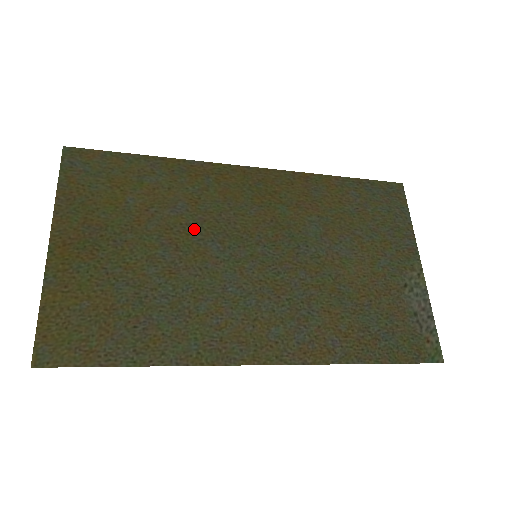
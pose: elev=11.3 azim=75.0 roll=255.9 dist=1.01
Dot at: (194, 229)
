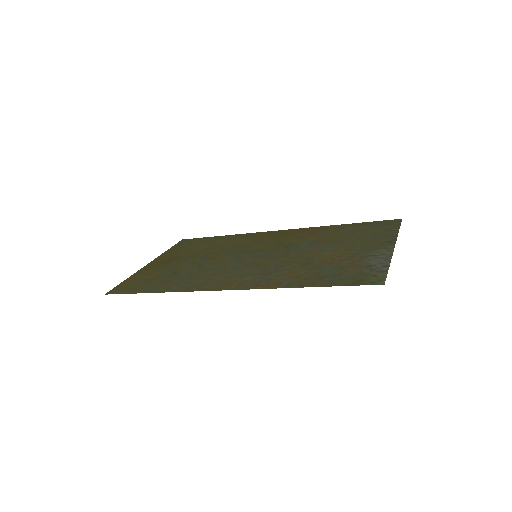
Dot at: (226, 252)
